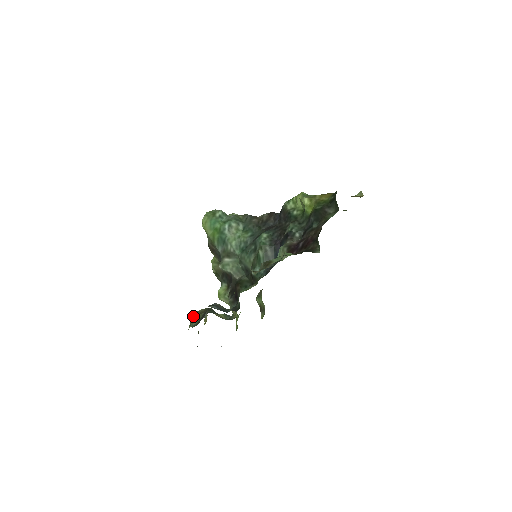
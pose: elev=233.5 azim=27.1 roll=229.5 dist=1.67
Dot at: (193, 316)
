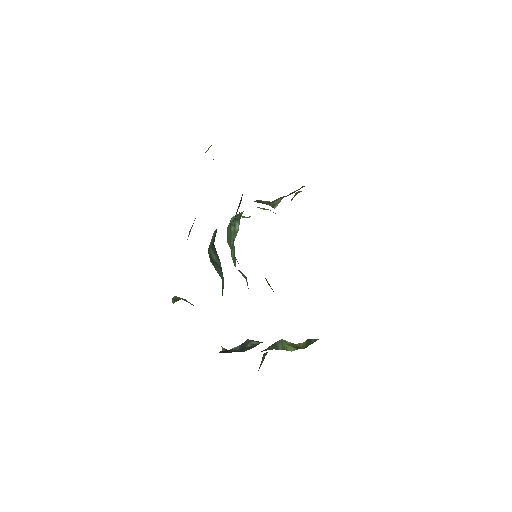
Dot at: (262, 358)
